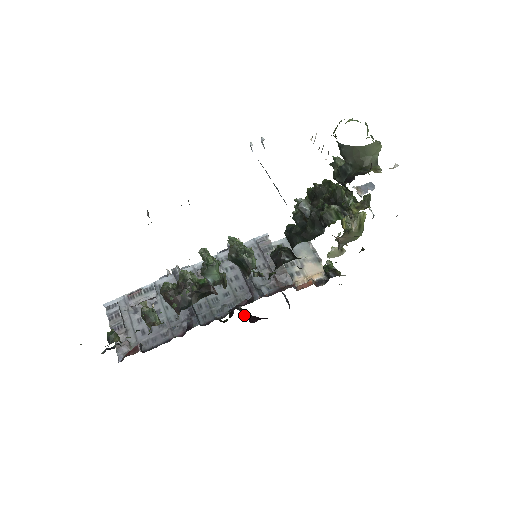
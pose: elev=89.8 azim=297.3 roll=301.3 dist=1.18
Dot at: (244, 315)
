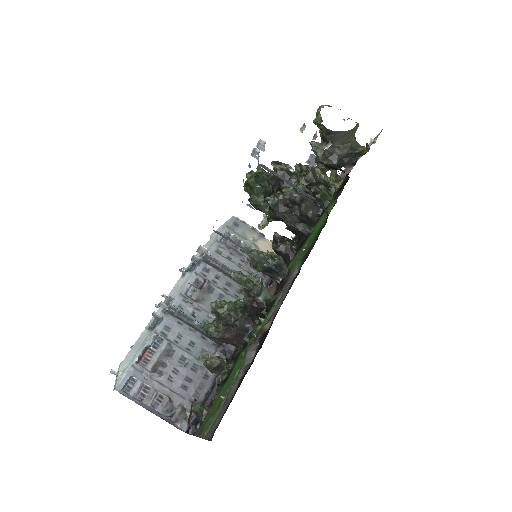
Dot at: occluded
